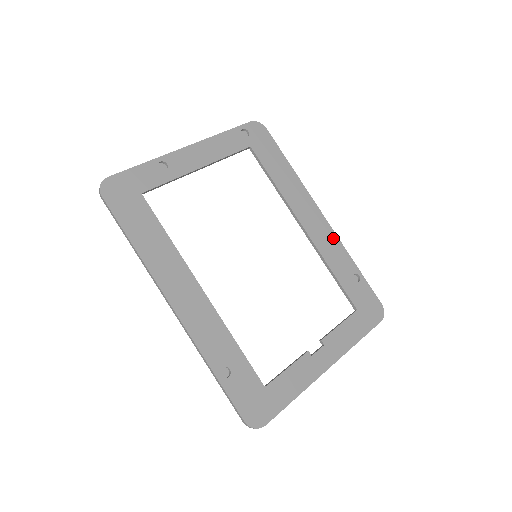
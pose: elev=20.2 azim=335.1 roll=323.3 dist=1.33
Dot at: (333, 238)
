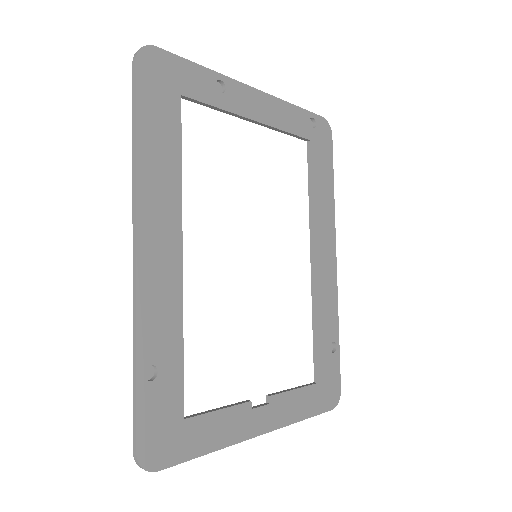
Dot at: (333, 290)
